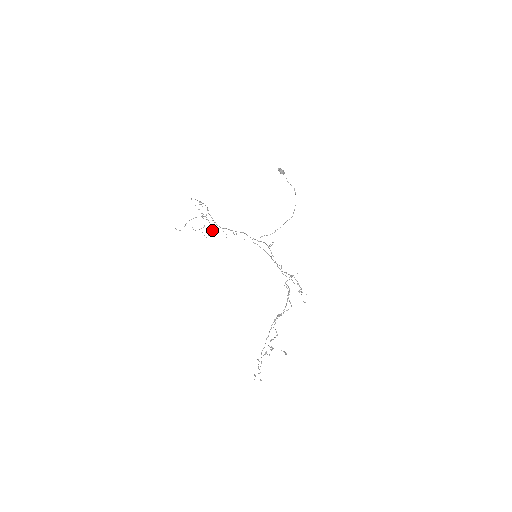
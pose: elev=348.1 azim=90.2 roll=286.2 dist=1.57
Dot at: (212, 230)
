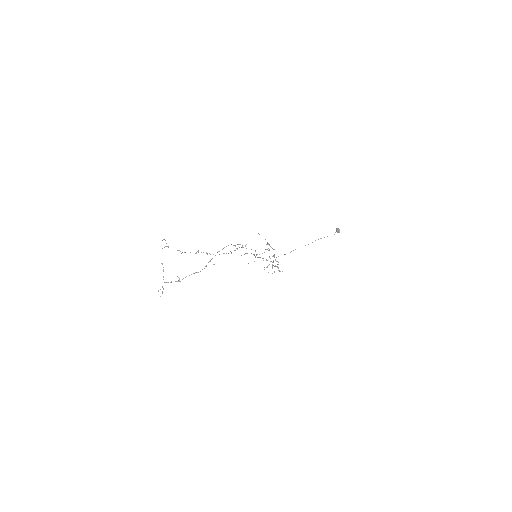
Dot at: occluded
